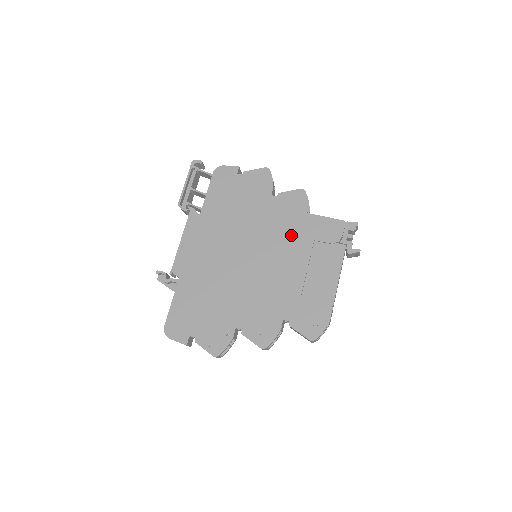
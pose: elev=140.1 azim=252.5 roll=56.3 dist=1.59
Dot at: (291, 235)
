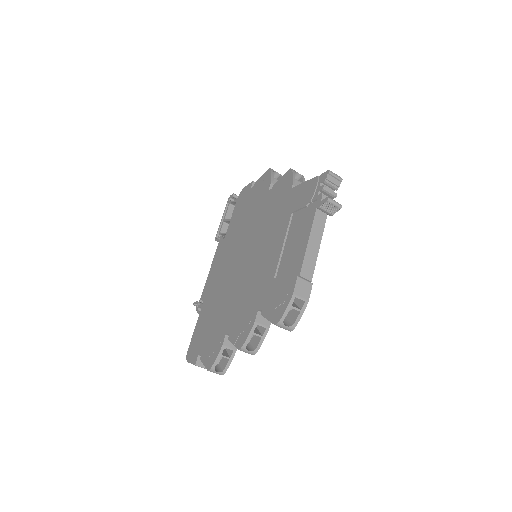
Dot at: (276, 218)
